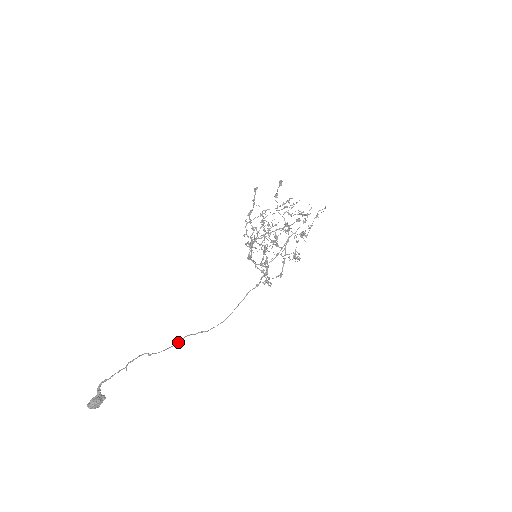
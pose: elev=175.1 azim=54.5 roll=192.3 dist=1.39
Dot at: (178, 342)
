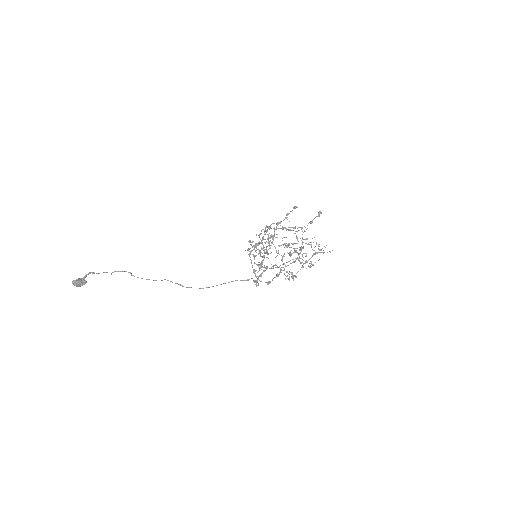
Dot at: occluded
